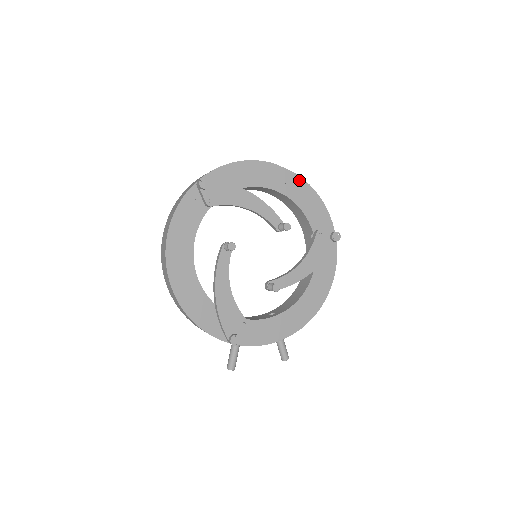
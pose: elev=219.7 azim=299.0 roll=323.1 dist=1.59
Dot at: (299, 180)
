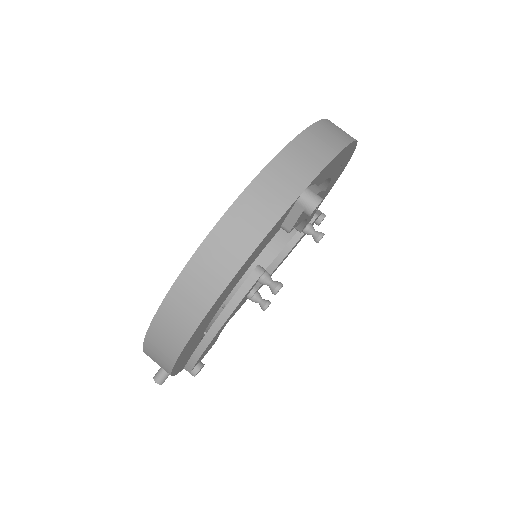
Dot at: occluded
